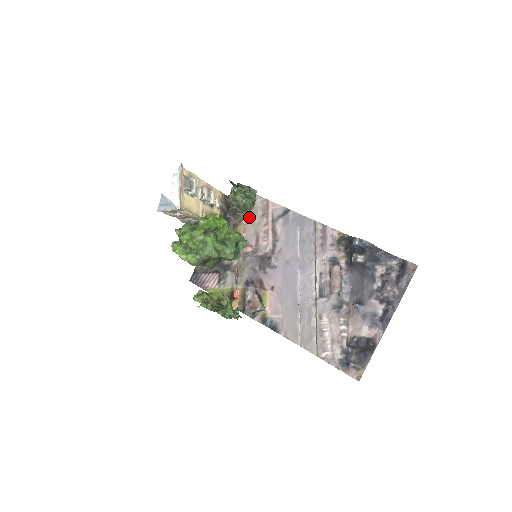
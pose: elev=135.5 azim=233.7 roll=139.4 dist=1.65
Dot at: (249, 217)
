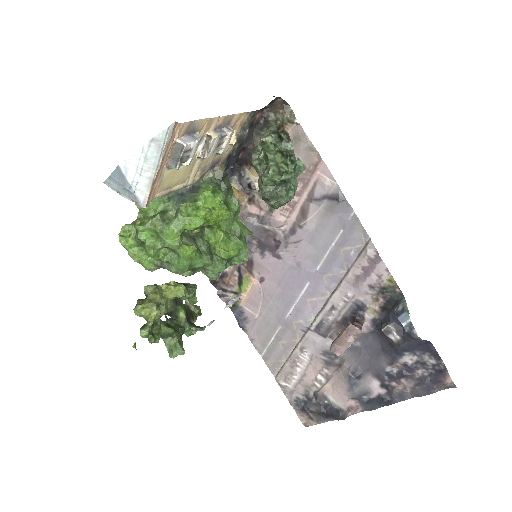
Dot at: occluded
